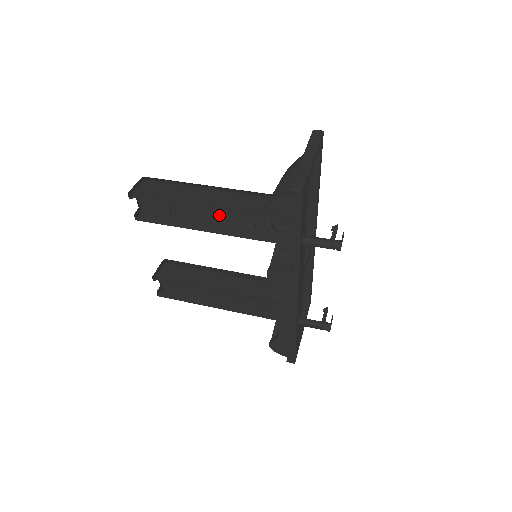
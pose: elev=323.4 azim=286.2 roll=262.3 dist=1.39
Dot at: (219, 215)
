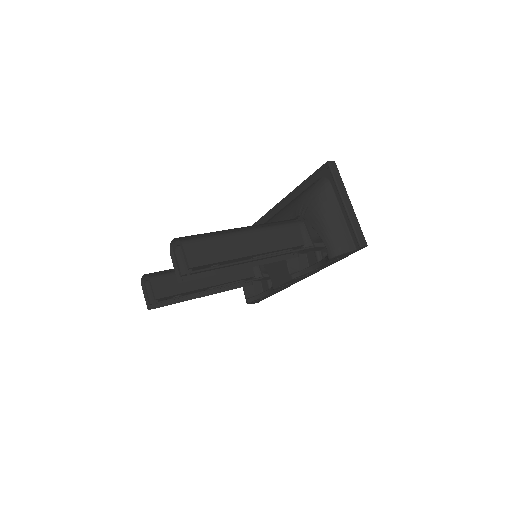
Dot at: occluded
